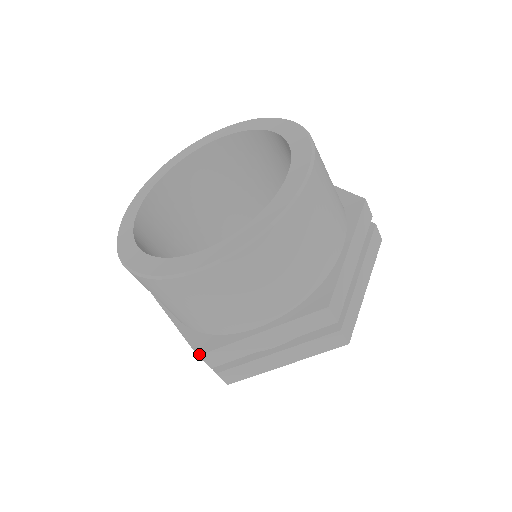
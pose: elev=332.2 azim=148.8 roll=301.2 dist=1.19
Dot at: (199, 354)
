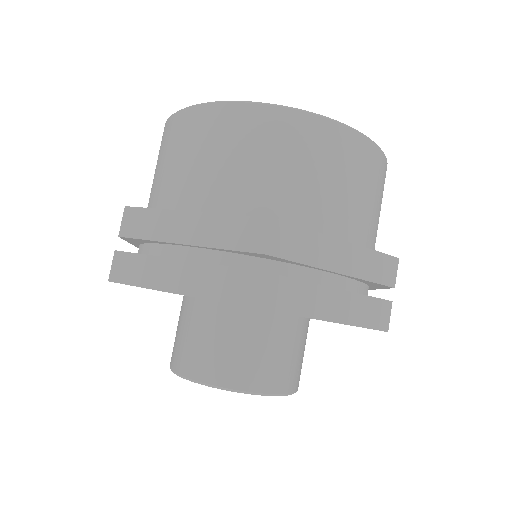
Dot at: (273, 218)
